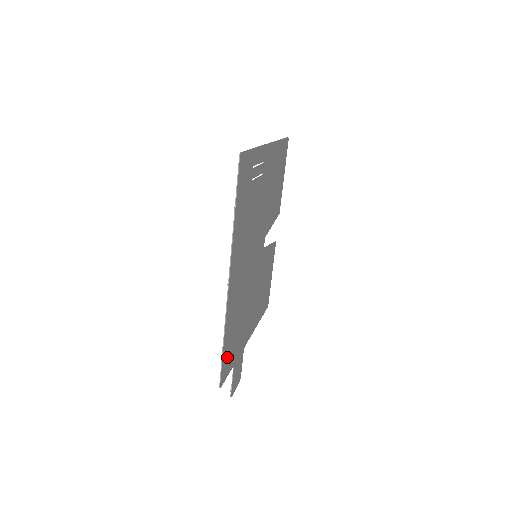
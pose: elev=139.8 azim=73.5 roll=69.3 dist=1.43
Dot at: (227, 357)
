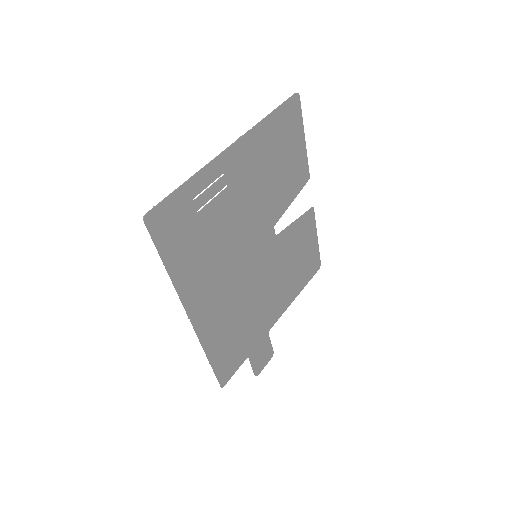
Dot at: (226, 362)
